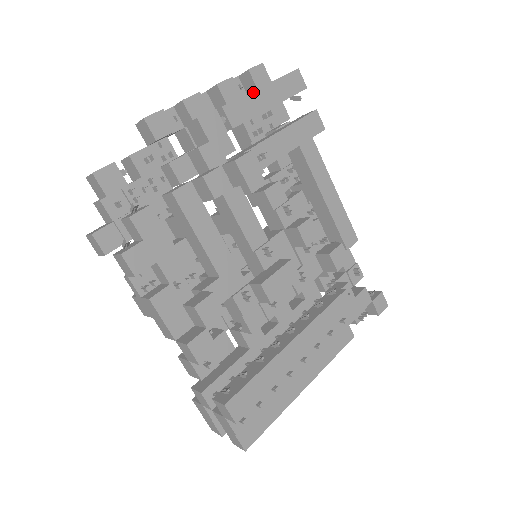
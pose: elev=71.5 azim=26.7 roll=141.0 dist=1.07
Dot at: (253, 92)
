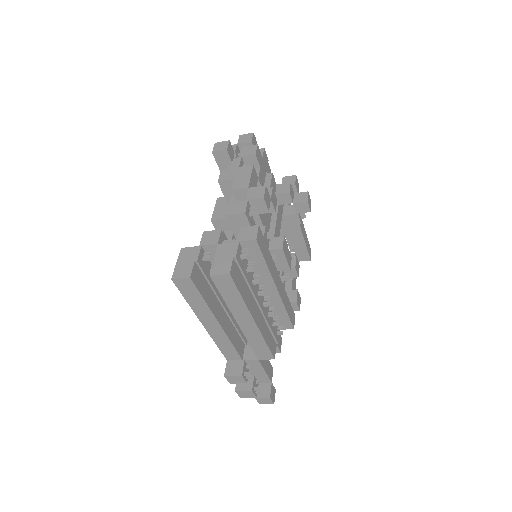
Dot at: occluded
